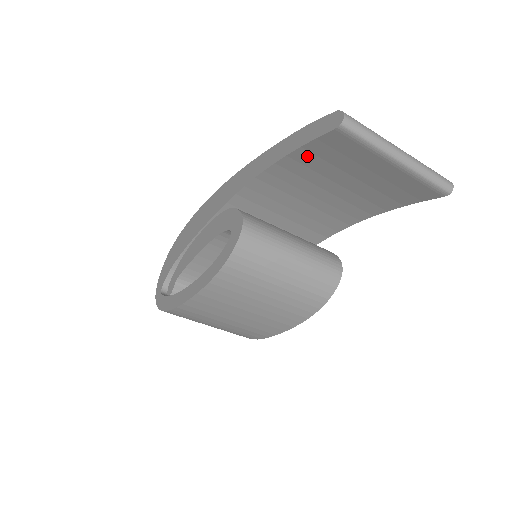
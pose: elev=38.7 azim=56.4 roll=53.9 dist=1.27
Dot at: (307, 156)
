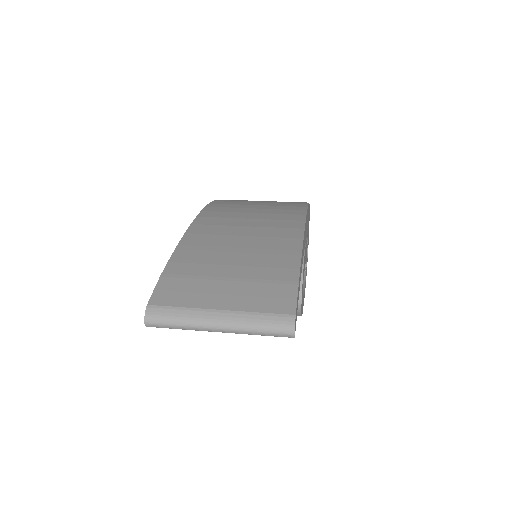
Dot at: occluded
